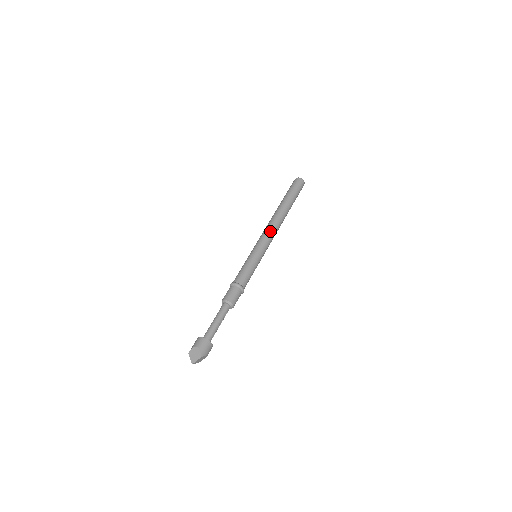
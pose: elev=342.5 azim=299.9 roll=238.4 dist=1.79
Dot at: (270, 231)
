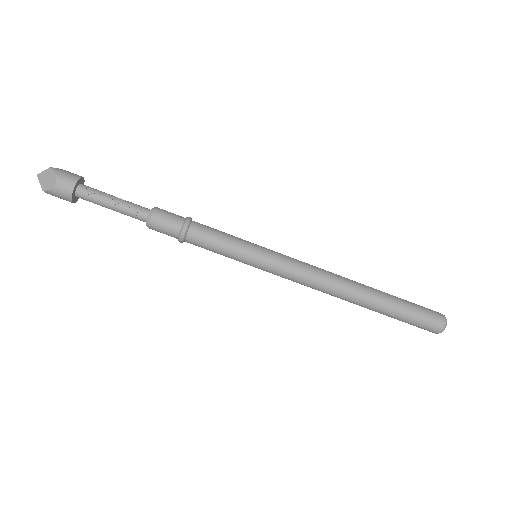
Dot at: occluded
